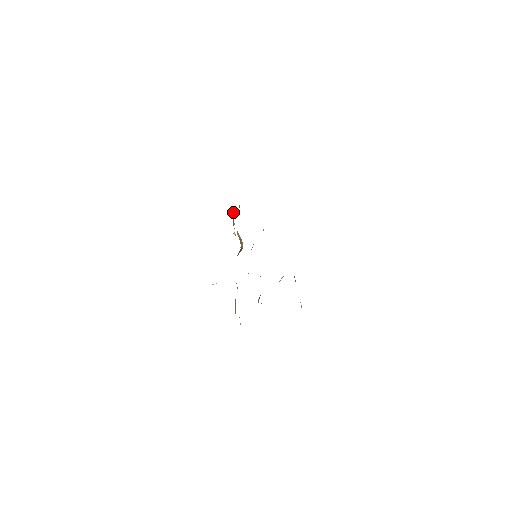
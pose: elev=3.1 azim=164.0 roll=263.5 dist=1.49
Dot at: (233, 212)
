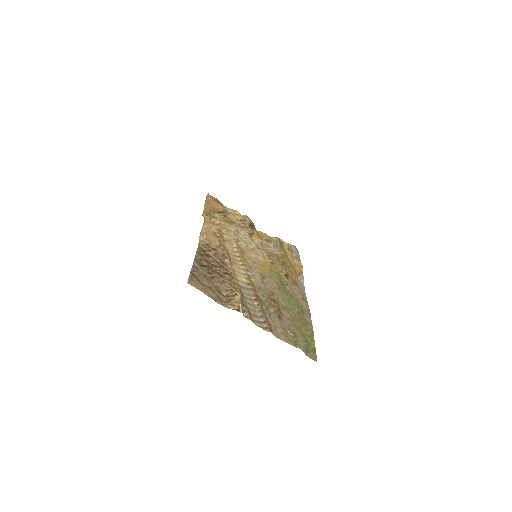
Dot at: (218, 210)
